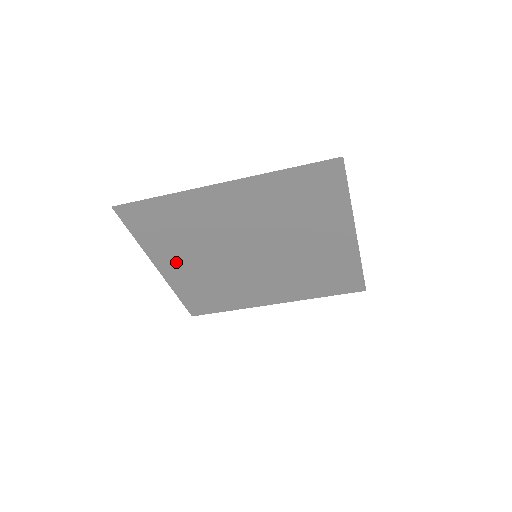
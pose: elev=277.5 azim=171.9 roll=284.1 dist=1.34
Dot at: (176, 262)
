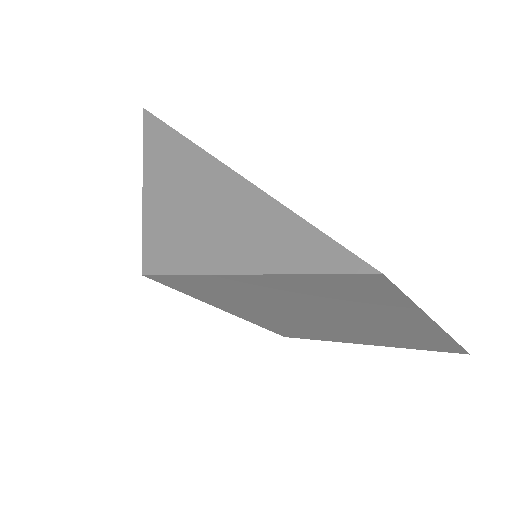
Dot at: (267, 286)
